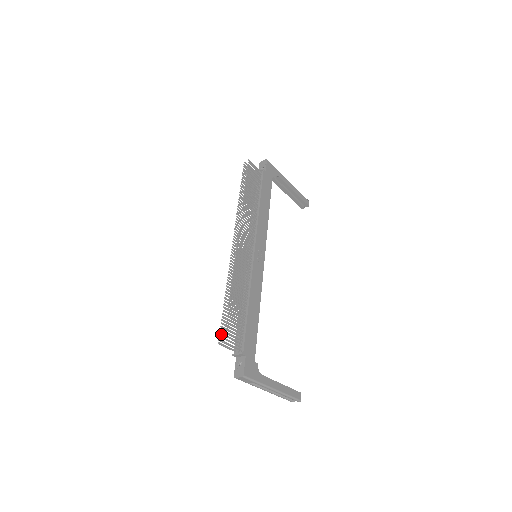
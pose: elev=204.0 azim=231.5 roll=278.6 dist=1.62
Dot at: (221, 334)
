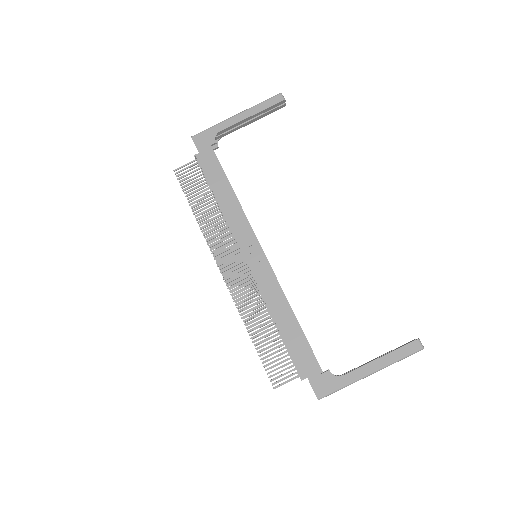
Dot at: occluded
